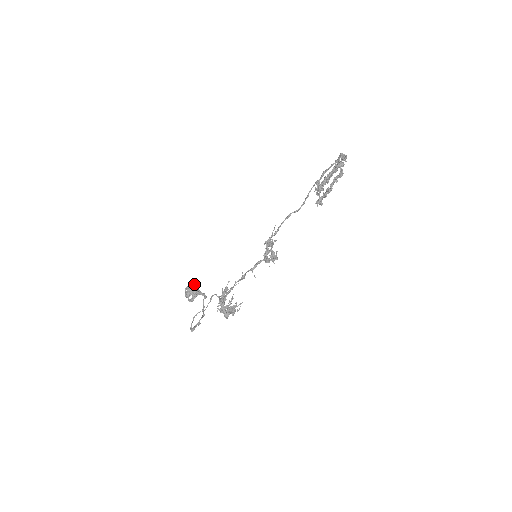
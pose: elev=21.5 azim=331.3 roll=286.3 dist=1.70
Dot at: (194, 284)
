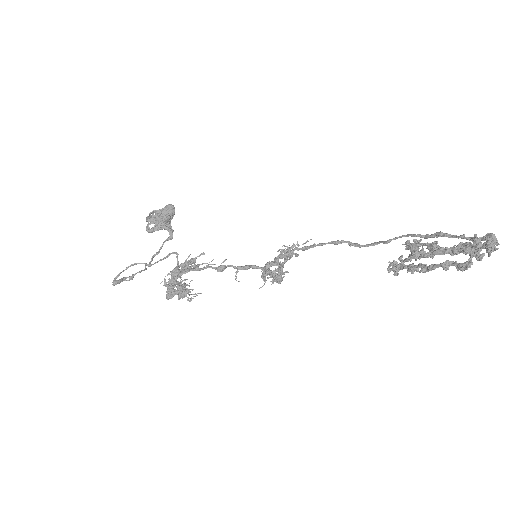
Dot at: (166, 213)
